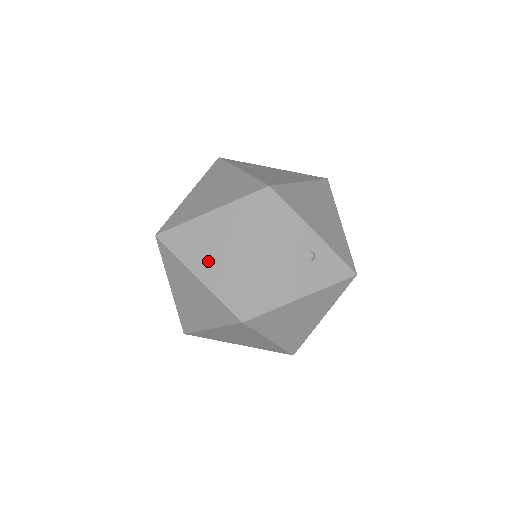
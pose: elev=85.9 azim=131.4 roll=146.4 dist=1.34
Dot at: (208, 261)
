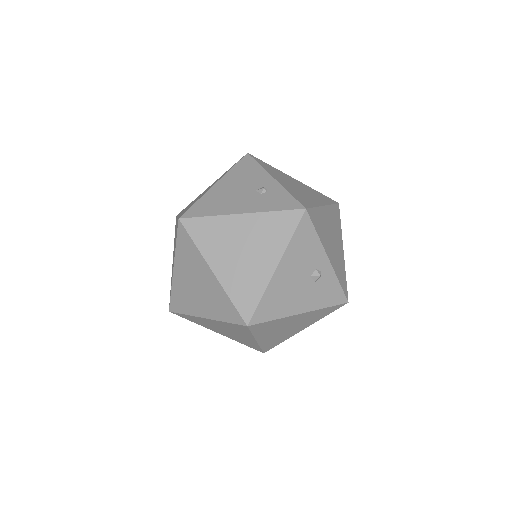
Dot at: occluded
